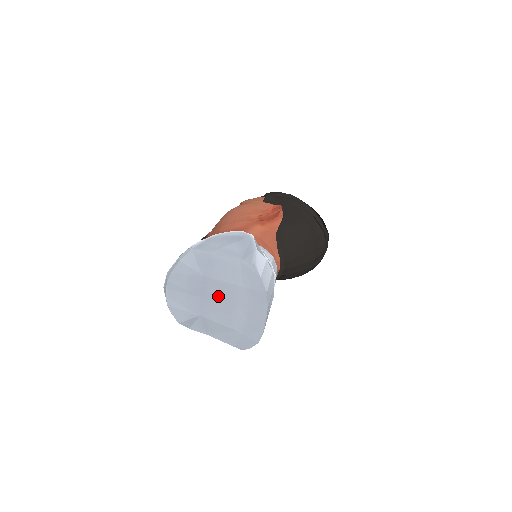
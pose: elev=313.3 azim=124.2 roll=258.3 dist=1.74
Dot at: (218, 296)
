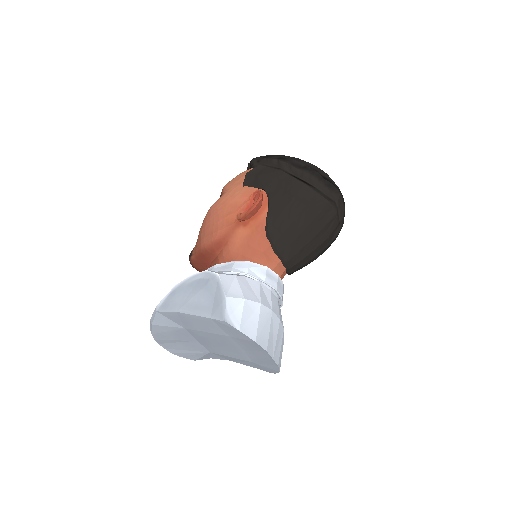
Dot at: (213, 341)
